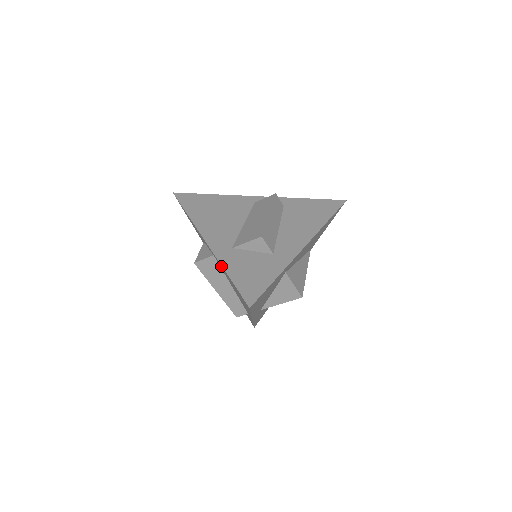
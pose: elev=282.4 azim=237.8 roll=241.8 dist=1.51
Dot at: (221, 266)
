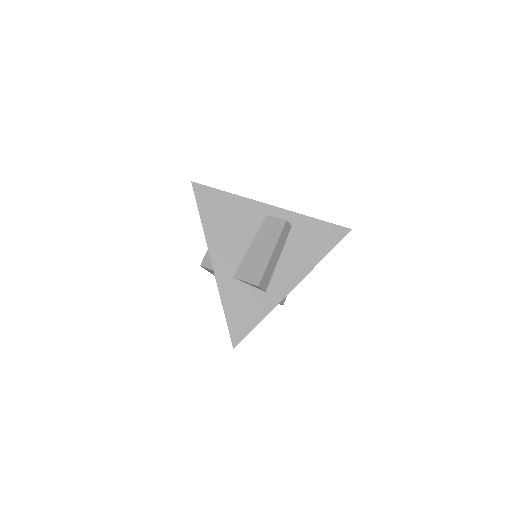
Dot at: (221, 293)
